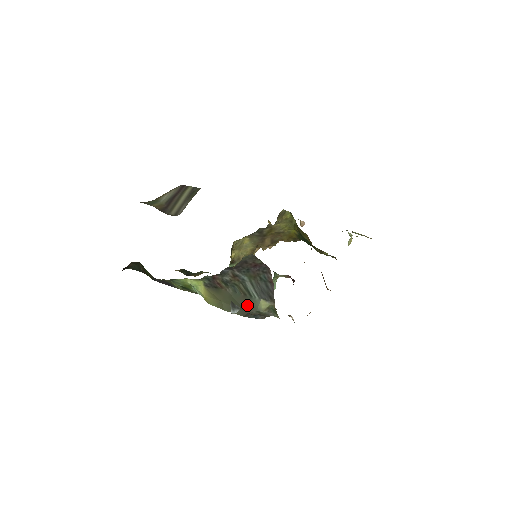
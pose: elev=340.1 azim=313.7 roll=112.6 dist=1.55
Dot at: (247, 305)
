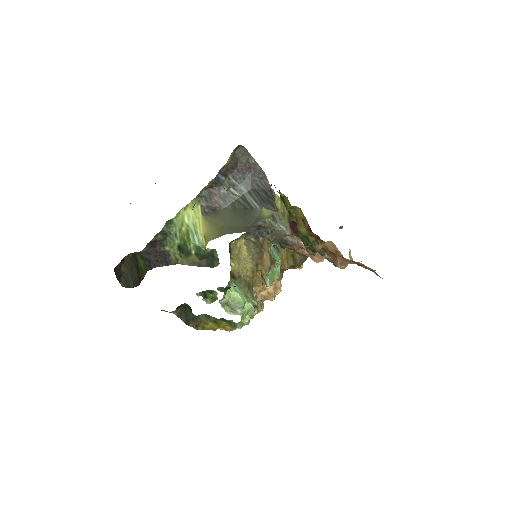
Dot at: (249, 218)
